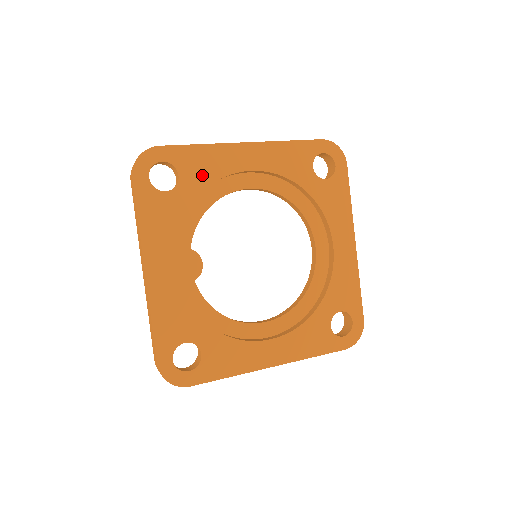
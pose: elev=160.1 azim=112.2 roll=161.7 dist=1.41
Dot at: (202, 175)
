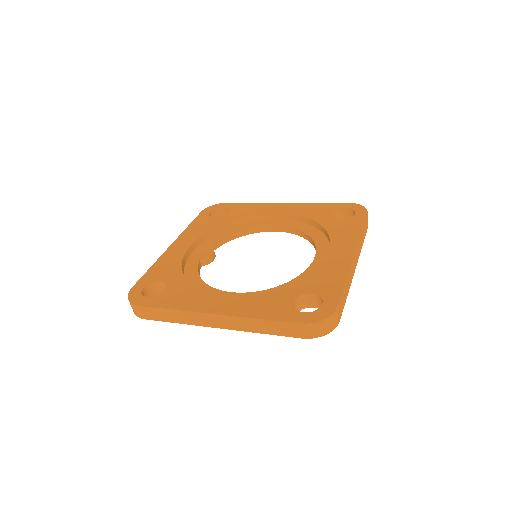
Dot at: (243, 213)
